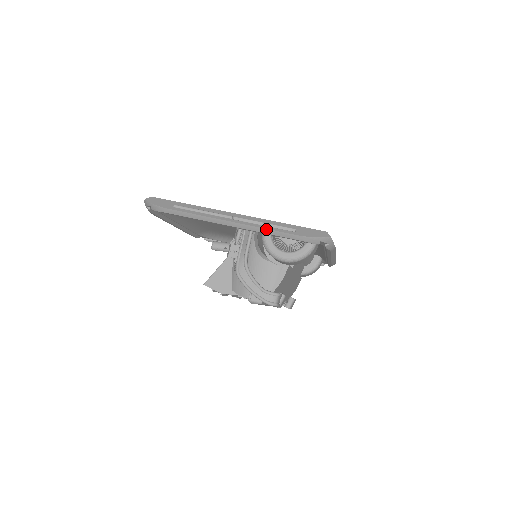
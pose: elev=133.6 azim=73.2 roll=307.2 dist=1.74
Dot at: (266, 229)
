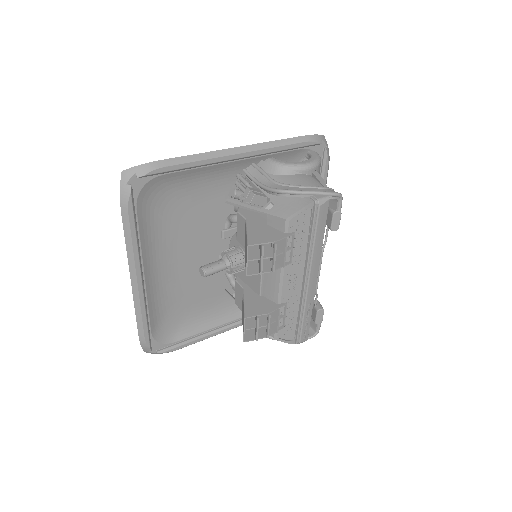
Dot at: (275, 141)
